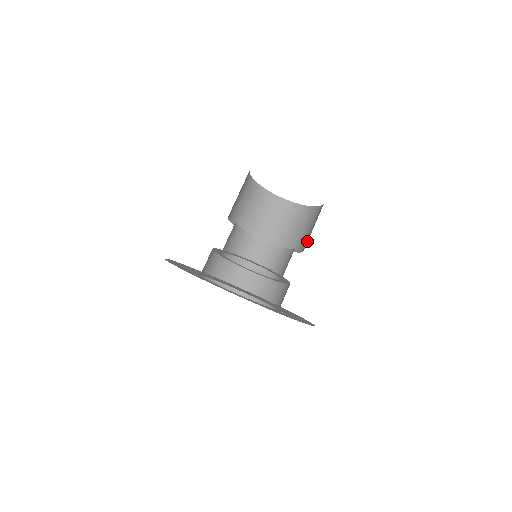
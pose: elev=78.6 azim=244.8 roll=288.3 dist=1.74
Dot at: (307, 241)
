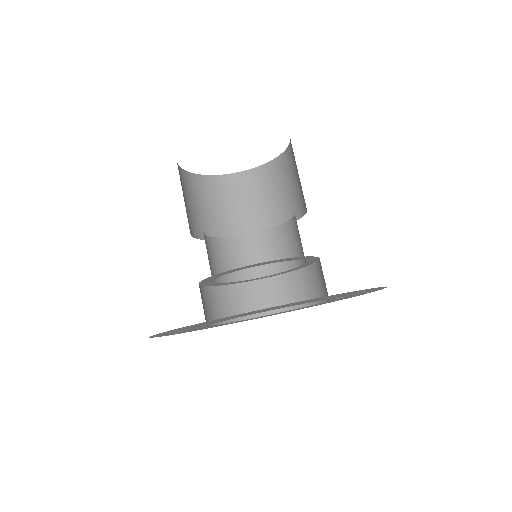
Dot at: occluded
